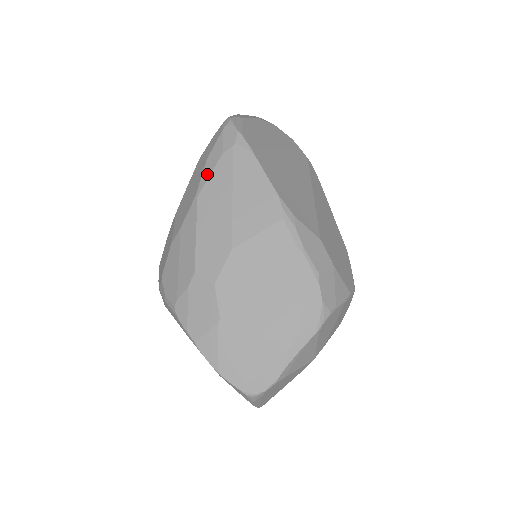
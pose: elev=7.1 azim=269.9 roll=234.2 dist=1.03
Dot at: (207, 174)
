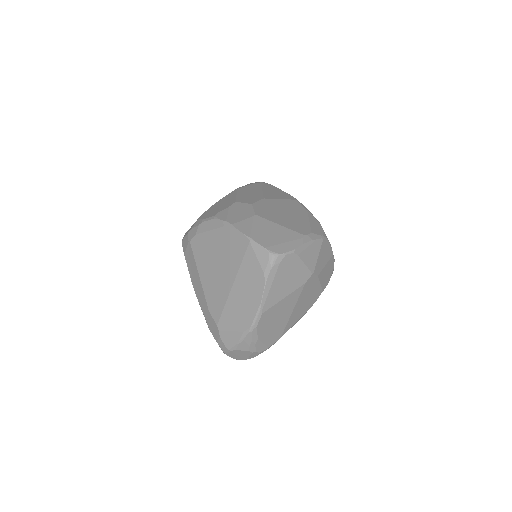
Dot at: (243, 186)
